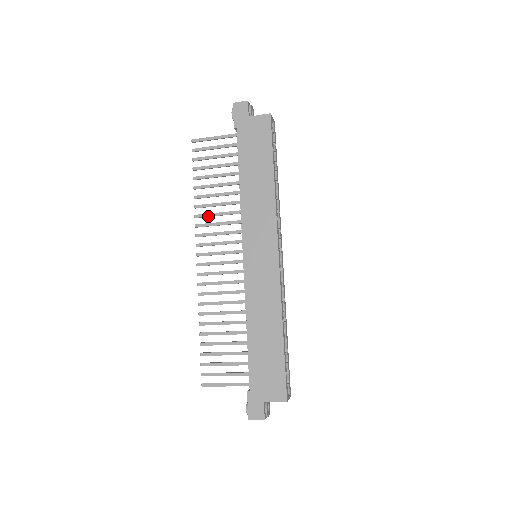
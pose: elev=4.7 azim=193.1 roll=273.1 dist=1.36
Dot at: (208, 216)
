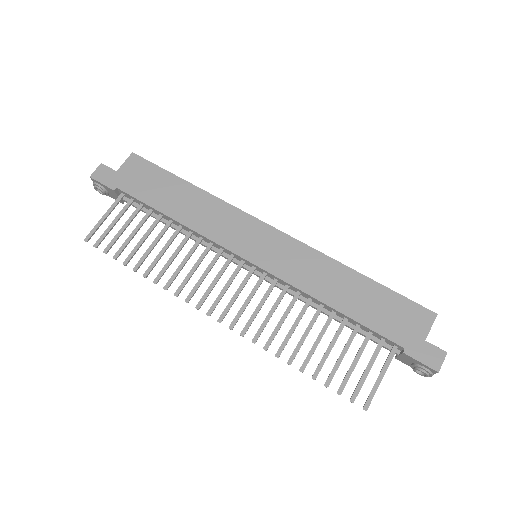
Dot at: (177, 274)
